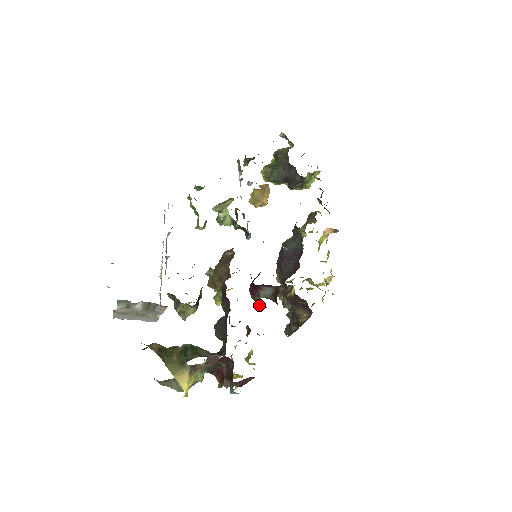
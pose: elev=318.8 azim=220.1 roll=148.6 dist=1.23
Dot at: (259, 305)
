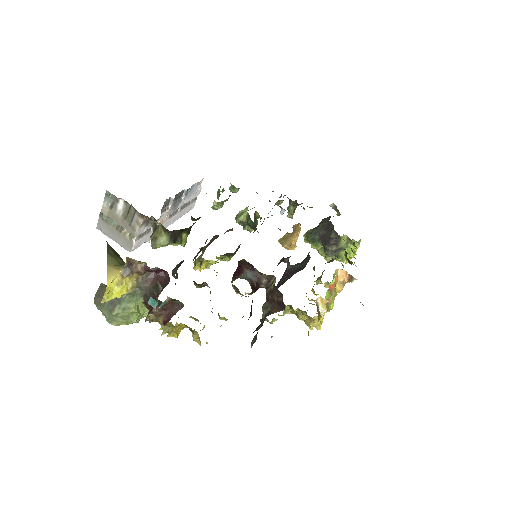
Dot at: (235, 290)
